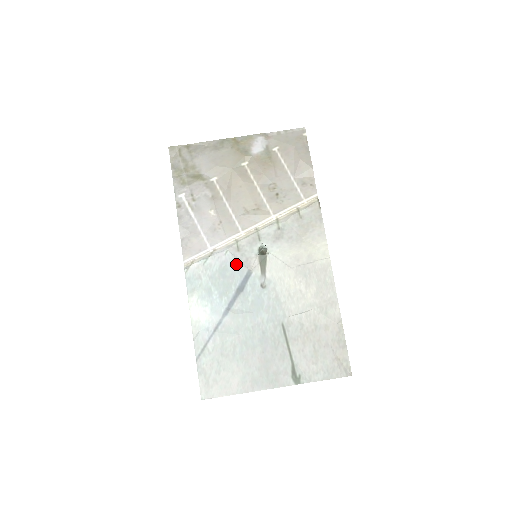
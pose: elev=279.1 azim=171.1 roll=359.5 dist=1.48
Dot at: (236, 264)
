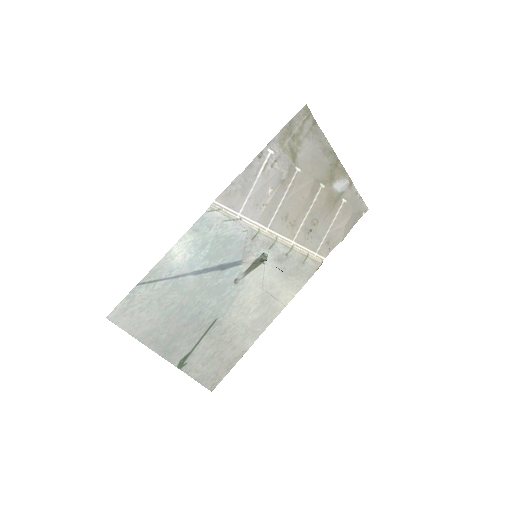
Dot at: (241, 247)
